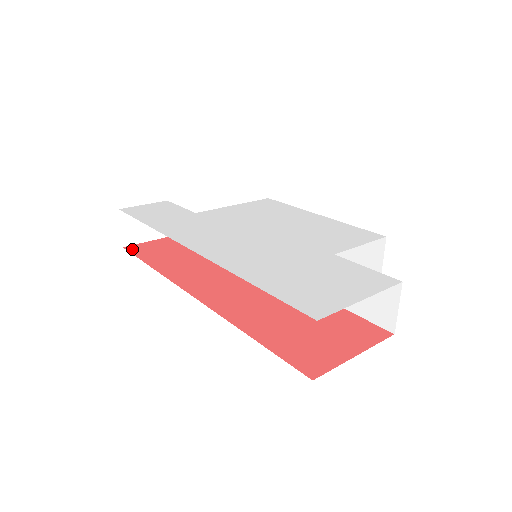
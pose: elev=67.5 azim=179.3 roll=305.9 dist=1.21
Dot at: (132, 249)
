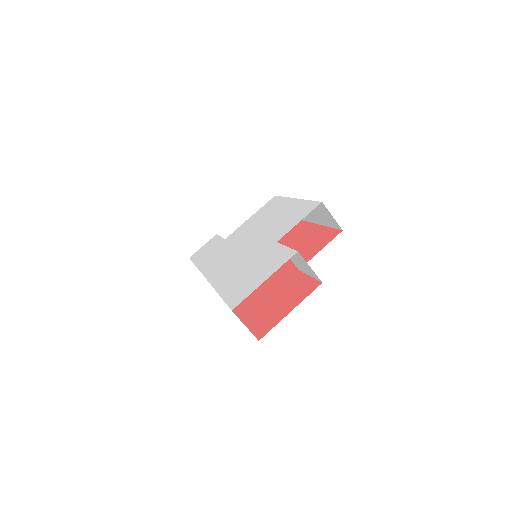
Dot at: occluded
